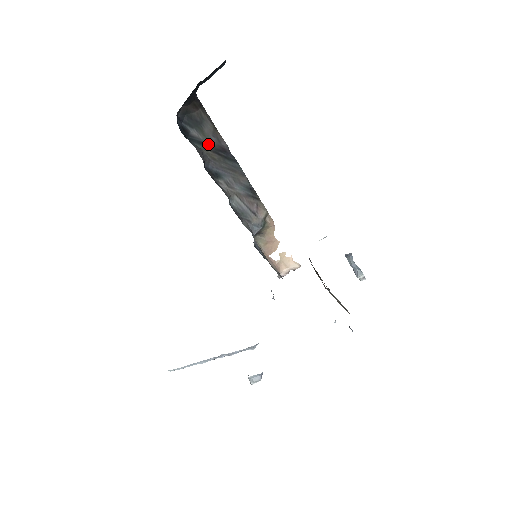
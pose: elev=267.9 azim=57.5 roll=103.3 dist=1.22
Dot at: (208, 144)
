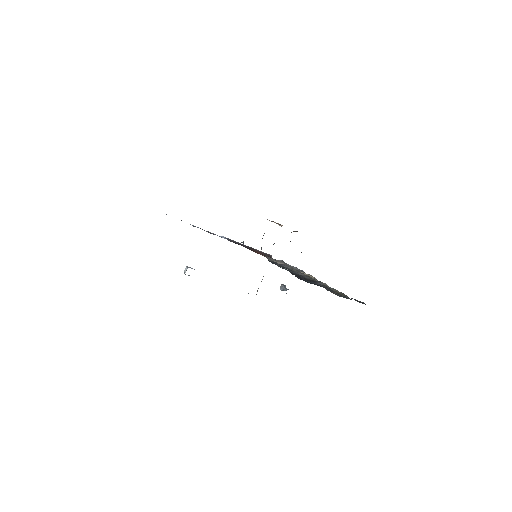
Dot at: occluded
